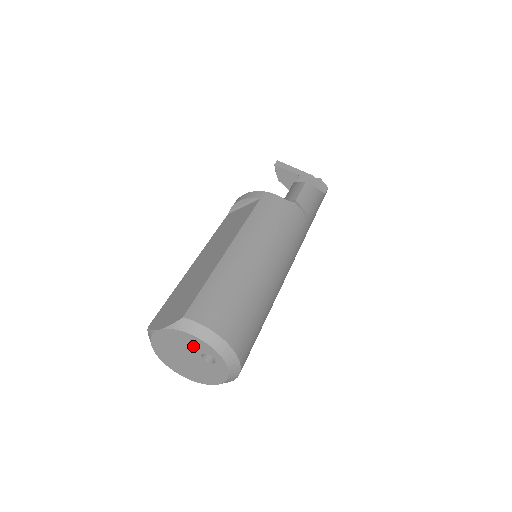
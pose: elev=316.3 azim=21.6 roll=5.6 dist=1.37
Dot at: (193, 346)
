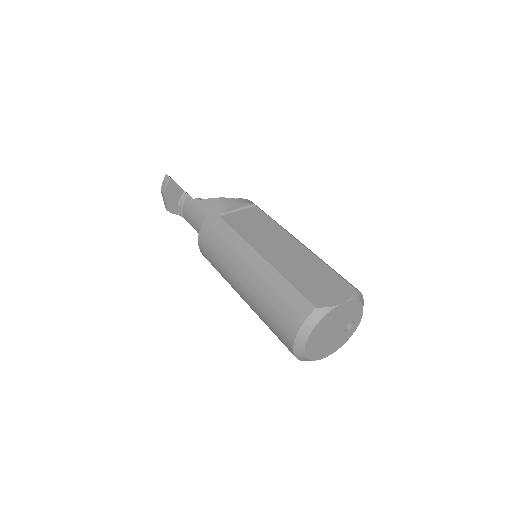
Dot at: (351, 315)
